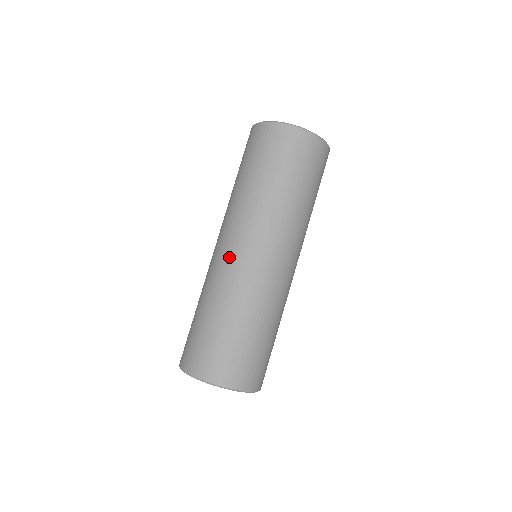
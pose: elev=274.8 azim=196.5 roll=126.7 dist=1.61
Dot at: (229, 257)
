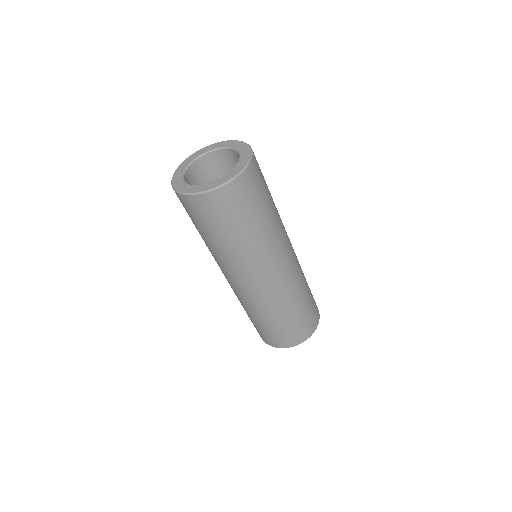
Dot at: (232, 286)
